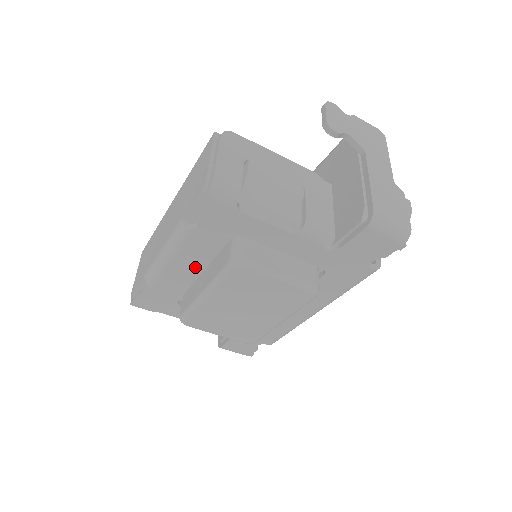
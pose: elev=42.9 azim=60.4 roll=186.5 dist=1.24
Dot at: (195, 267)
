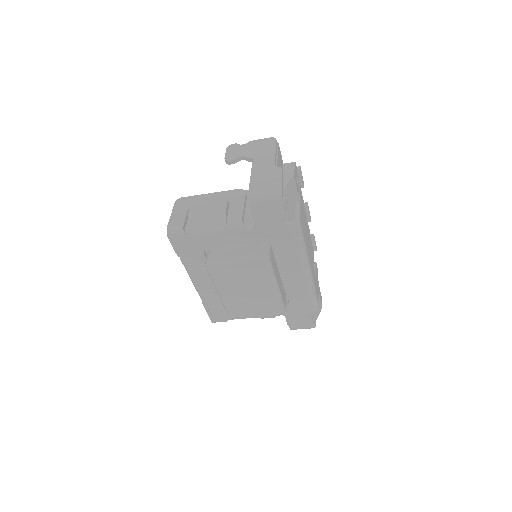
Dot at: (210, 280)
